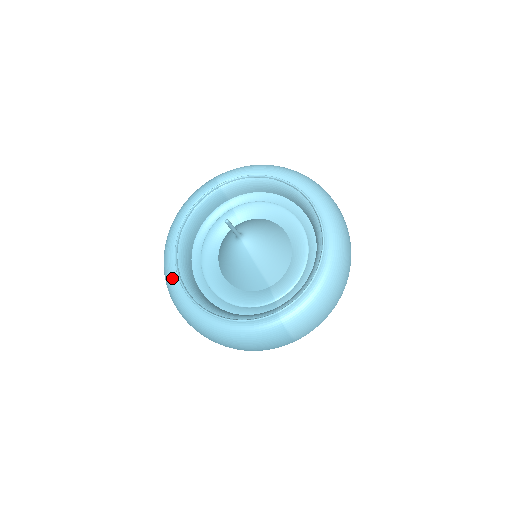
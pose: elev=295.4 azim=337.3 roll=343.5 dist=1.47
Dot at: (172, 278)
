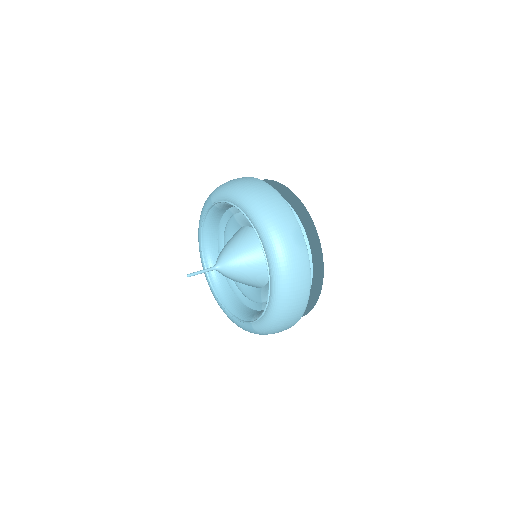
Dot at: occluded
